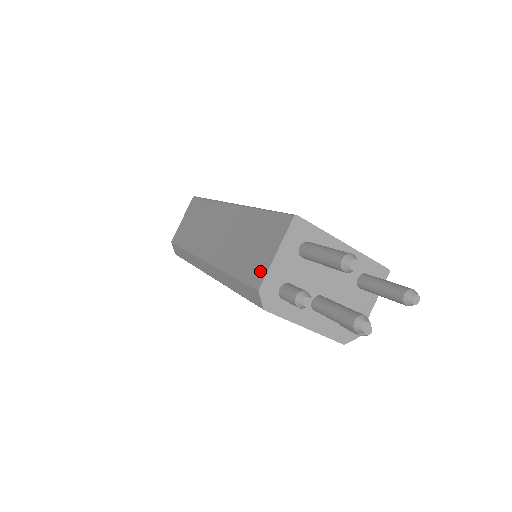
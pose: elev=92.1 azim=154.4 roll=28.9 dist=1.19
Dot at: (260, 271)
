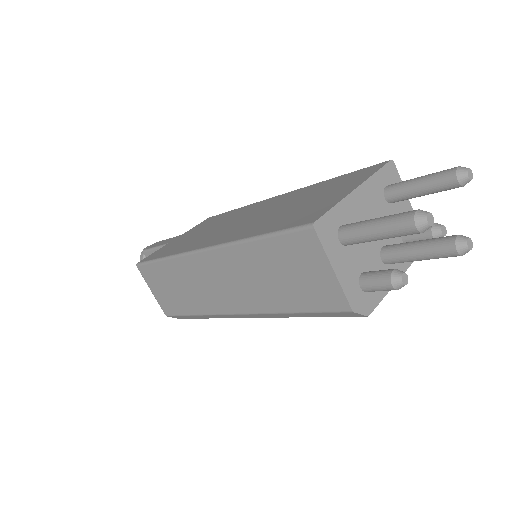
Dot at: (332, 295)
